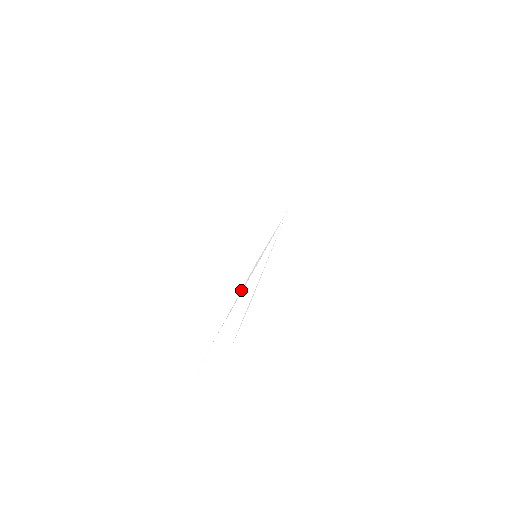
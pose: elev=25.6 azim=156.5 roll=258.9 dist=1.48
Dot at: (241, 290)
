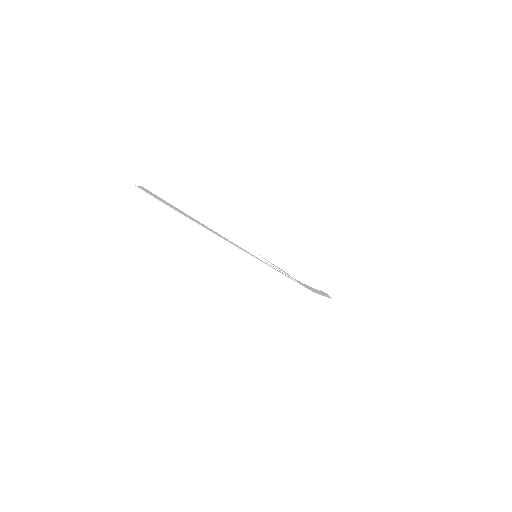
Dot at: (226, 236)
